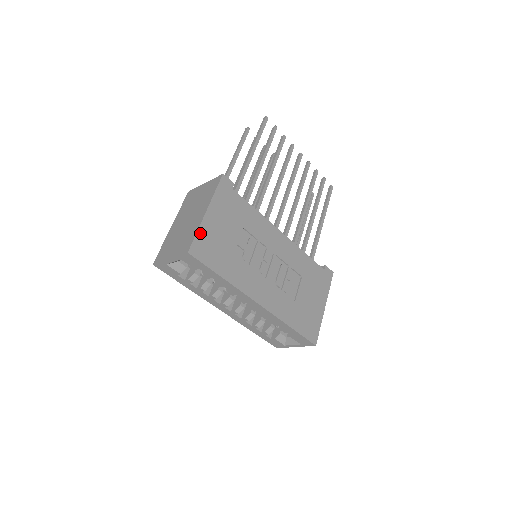
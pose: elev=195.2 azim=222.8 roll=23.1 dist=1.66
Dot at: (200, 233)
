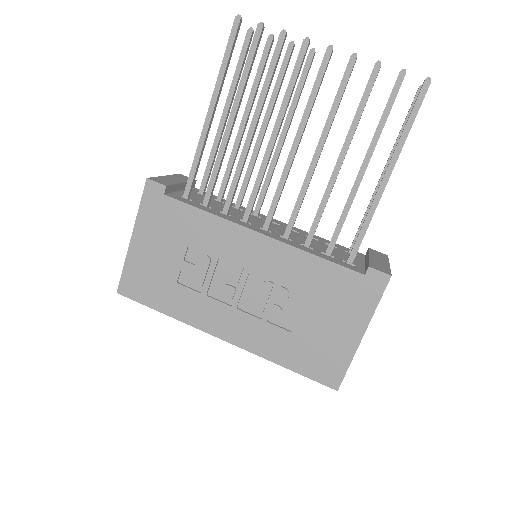
Dot at: (128, 267)
